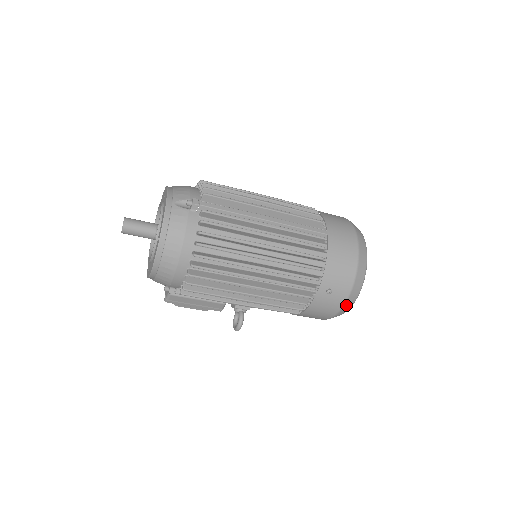
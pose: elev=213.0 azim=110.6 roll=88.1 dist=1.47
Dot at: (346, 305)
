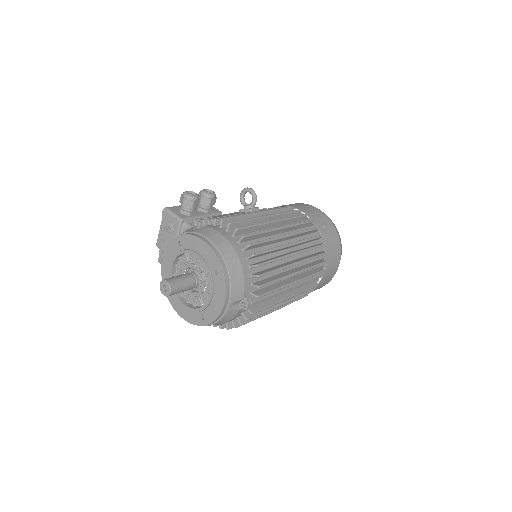
Dot at: occluded
